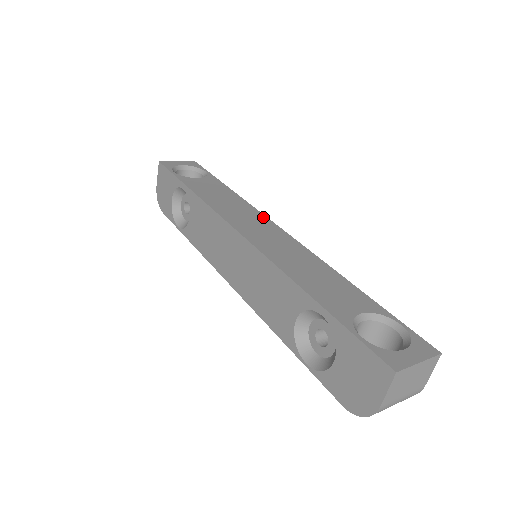
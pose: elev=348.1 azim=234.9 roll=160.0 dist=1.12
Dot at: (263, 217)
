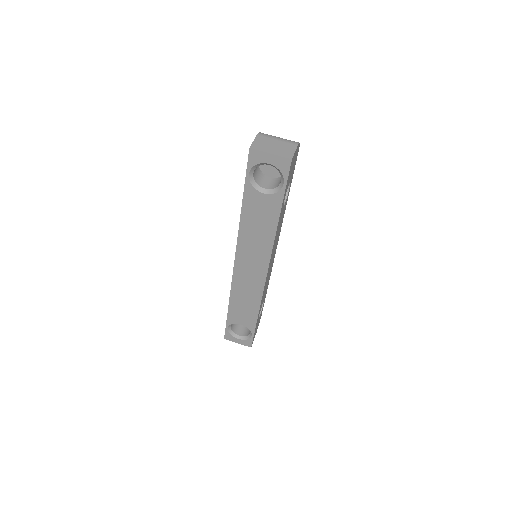
Dot at: (267, 260)
